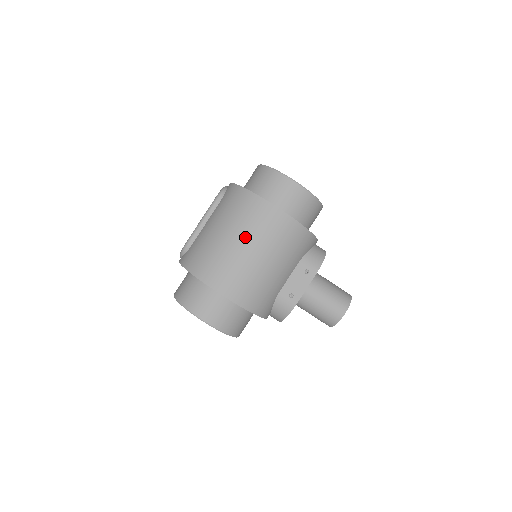
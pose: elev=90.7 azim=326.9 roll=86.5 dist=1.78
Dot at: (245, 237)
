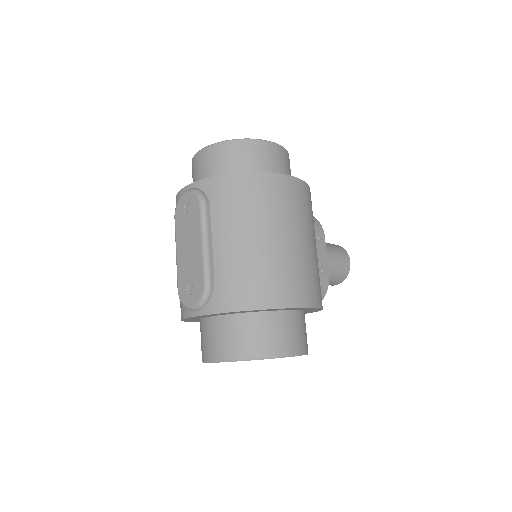
Dot at: (287, 227)
